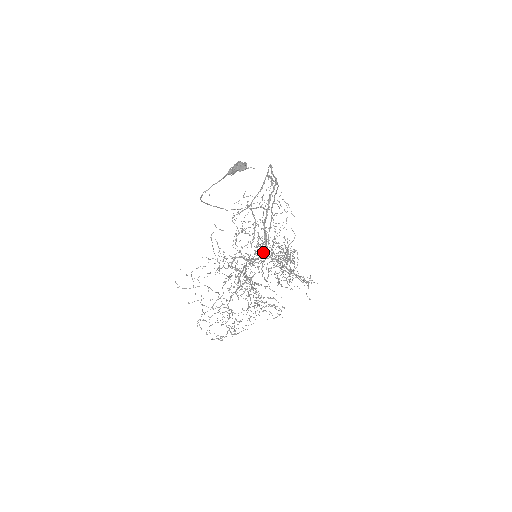
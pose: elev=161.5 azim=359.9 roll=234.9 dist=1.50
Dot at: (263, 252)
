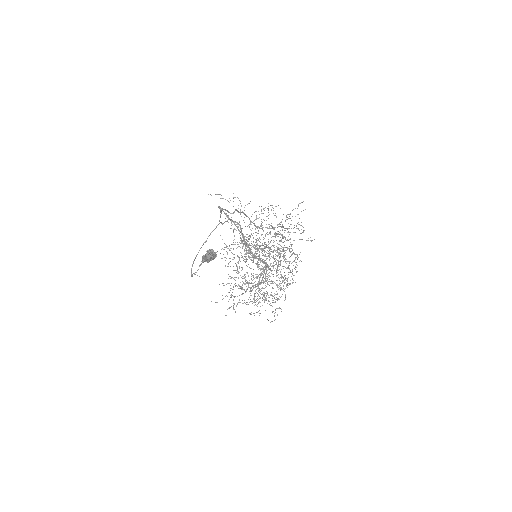
Dot at: (266, 268)
